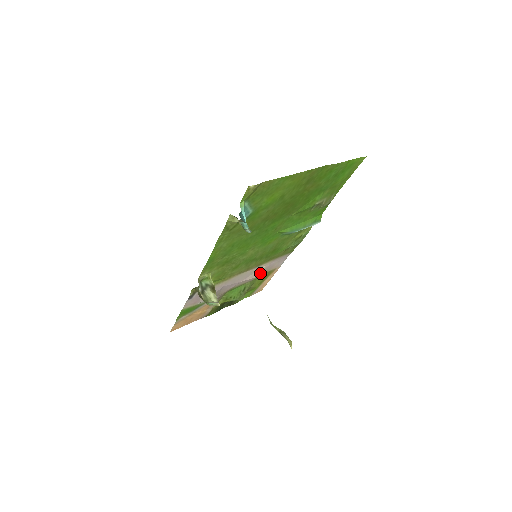
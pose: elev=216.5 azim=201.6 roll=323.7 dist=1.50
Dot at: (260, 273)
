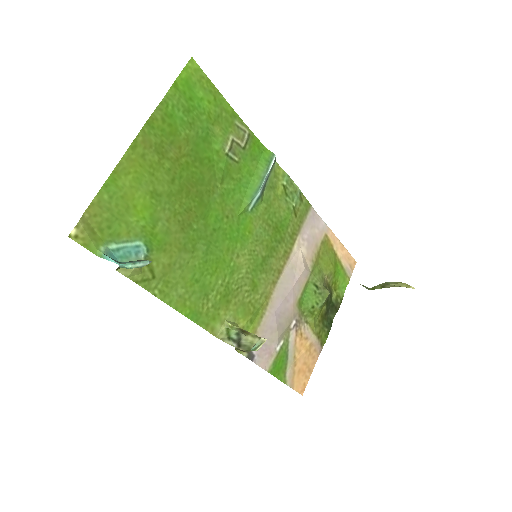
Dot at: (309, 257)
